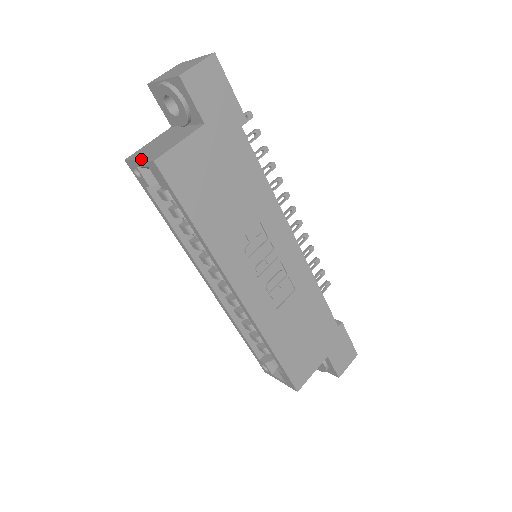
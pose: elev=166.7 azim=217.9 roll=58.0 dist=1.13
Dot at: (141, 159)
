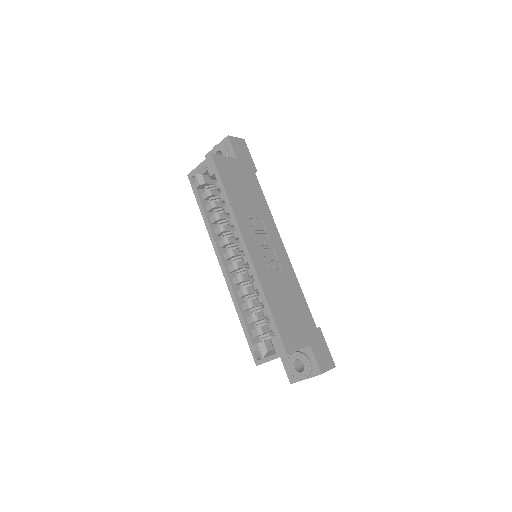
Dot at: (201, 163)
